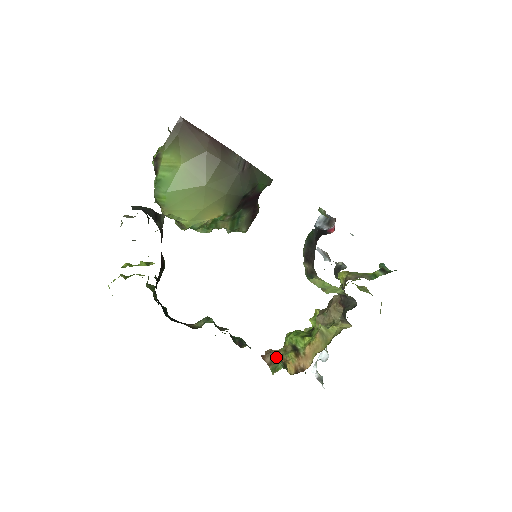
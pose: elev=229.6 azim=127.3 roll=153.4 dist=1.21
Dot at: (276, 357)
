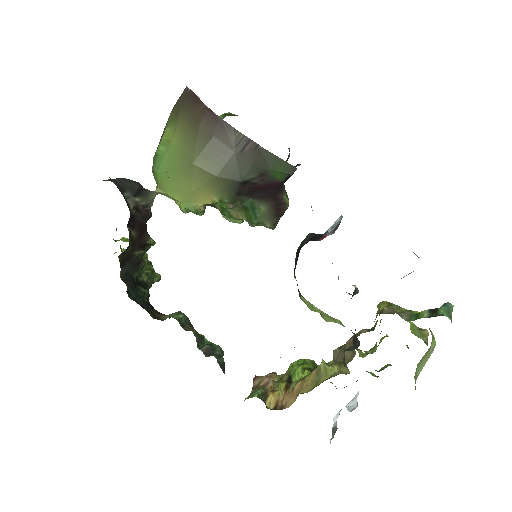
Dot at: (266, 382)
